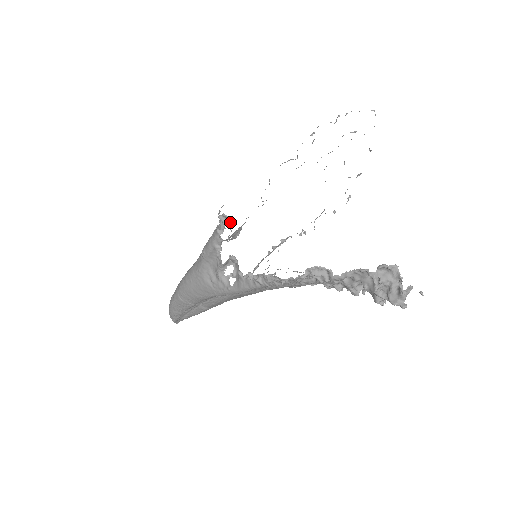
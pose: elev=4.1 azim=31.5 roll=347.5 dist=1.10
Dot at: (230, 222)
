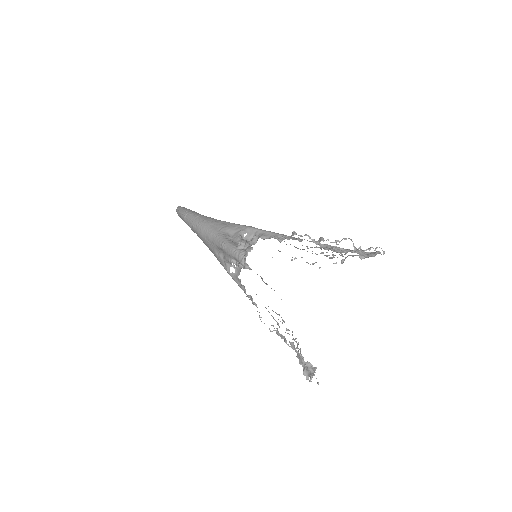
Dot at: (250, 269)
